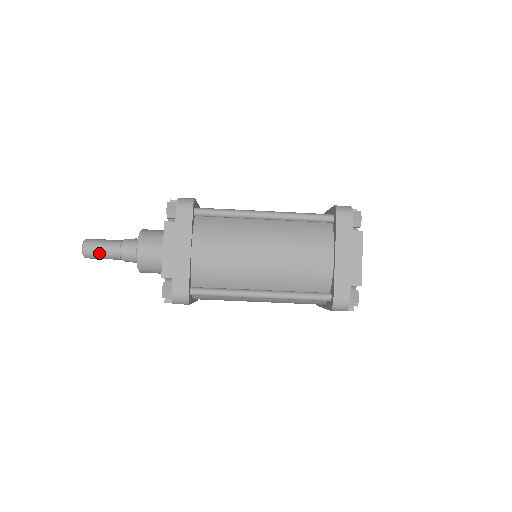
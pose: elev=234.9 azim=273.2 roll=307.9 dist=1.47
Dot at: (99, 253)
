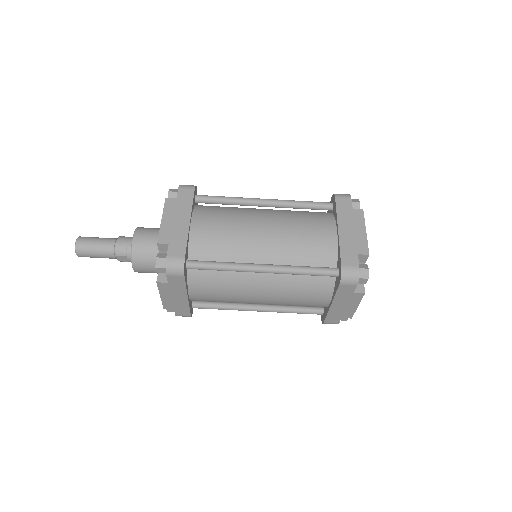
Dot at: (92, 246)
